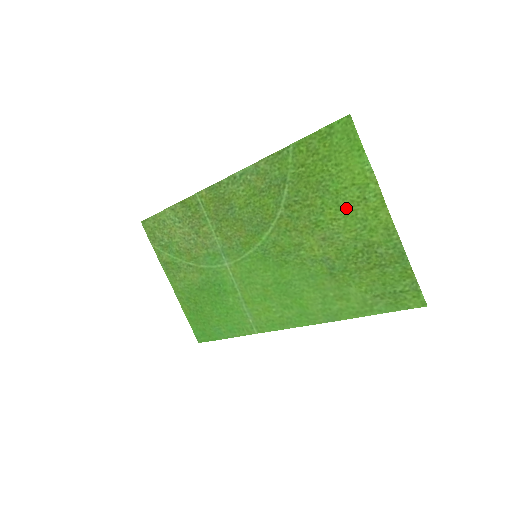
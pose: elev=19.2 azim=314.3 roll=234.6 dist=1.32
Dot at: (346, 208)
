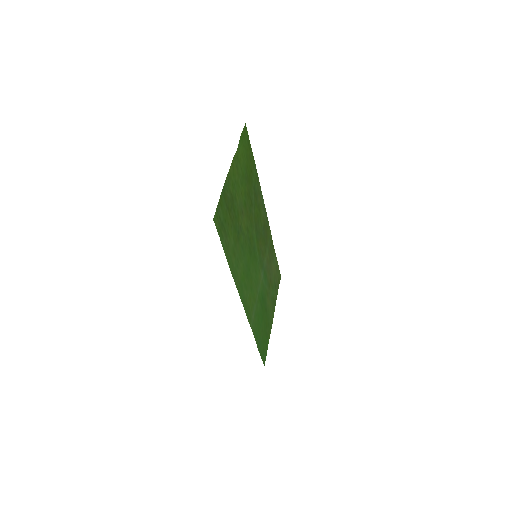
Dot at: (240, 181)
